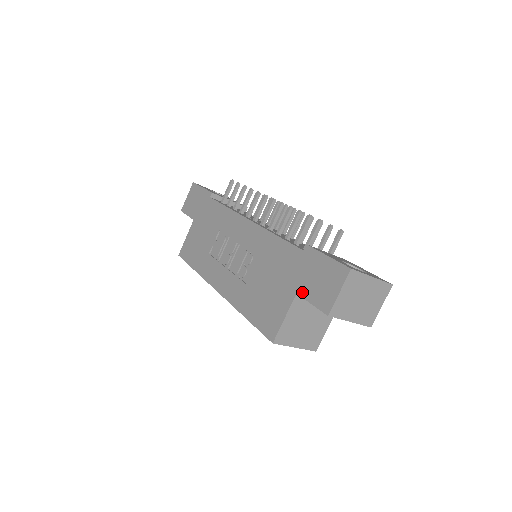
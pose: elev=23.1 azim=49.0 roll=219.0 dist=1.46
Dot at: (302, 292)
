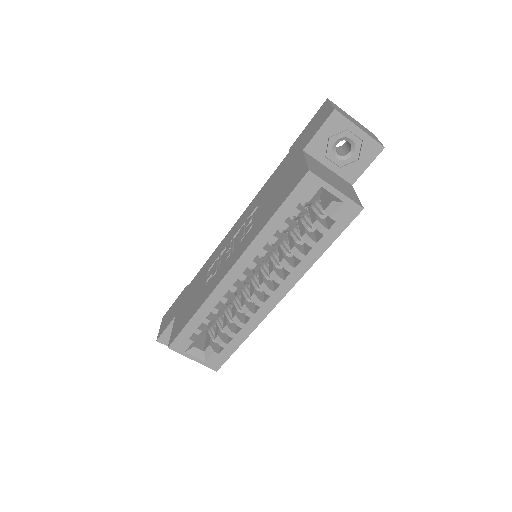
Dot at: (306, 143)
